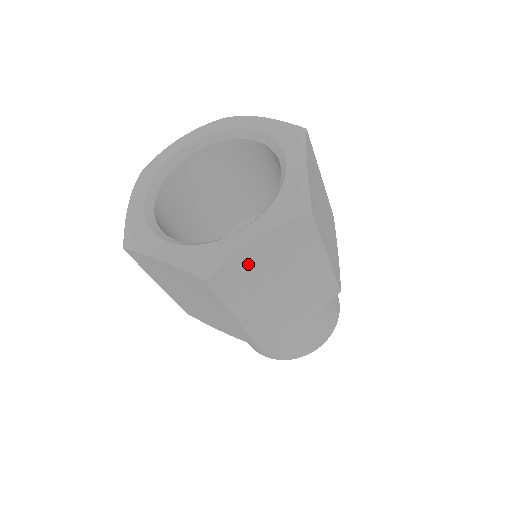
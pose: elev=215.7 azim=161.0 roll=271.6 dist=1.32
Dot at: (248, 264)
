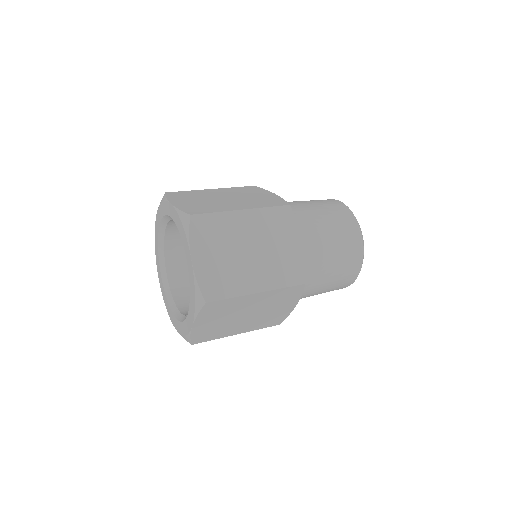
Dot at: (205, 329)
